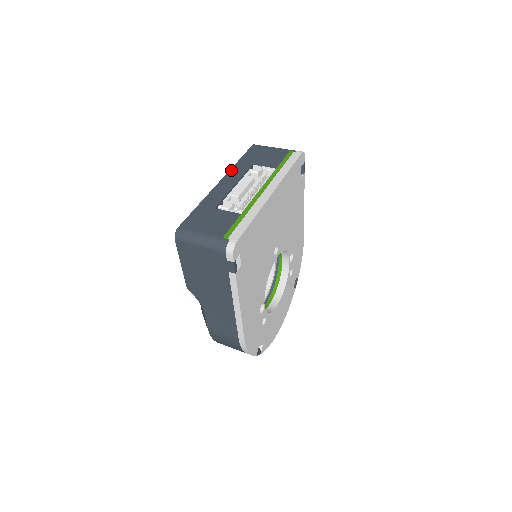
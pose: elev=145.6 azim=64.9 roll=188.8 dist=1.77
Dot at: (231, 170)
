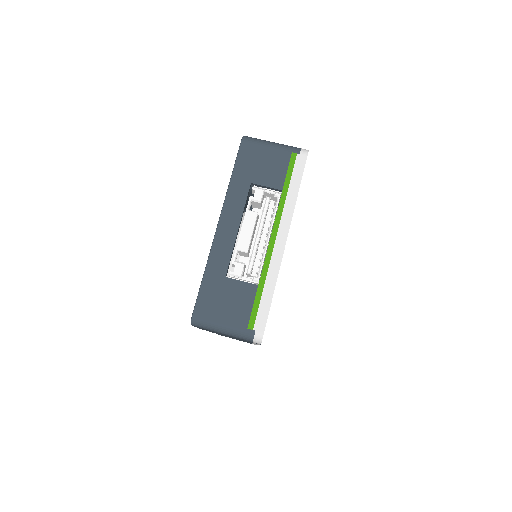
Dot at: (227, 199)
